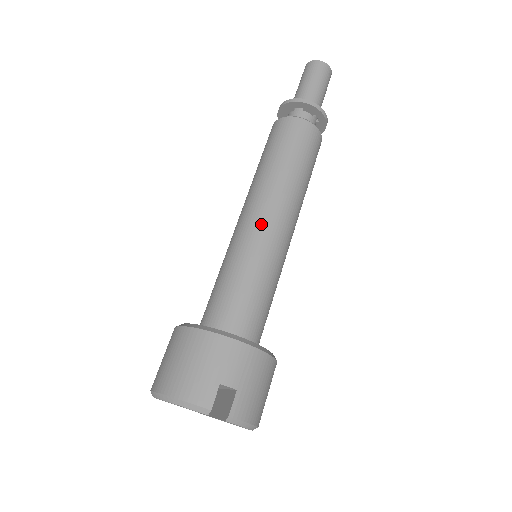
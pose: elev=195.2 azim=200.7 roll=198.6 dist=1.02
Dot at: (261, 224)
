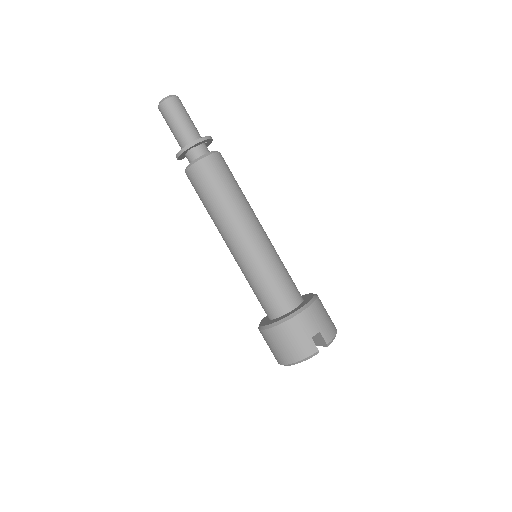
Dot at: (247, 244)
